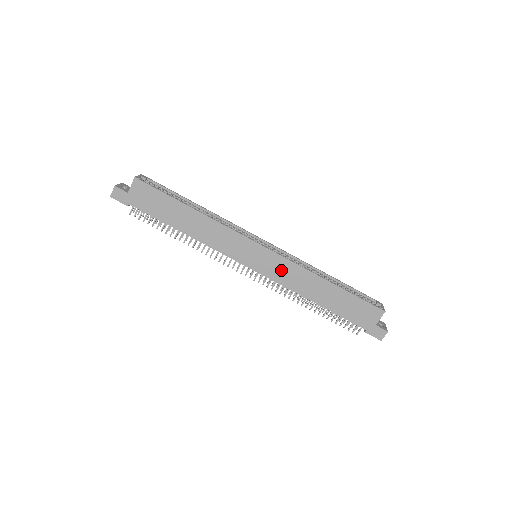
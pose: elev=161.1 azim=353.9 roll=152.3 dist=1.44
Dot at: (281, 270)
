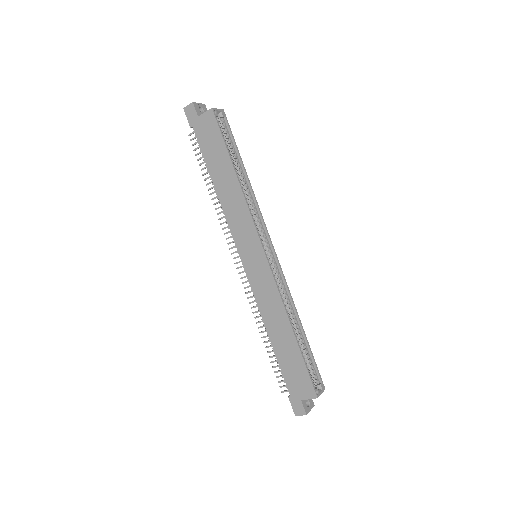
Dot at: (264, 286)
